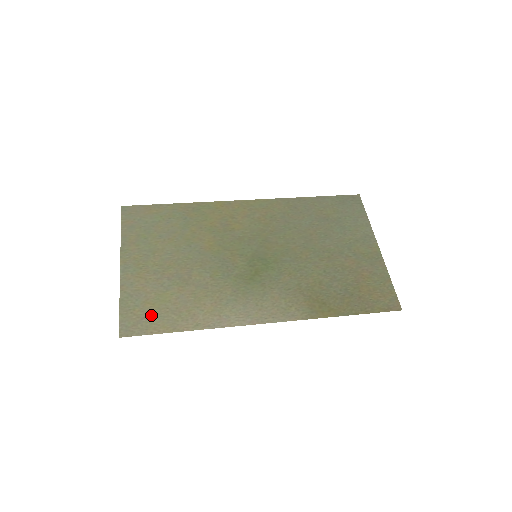
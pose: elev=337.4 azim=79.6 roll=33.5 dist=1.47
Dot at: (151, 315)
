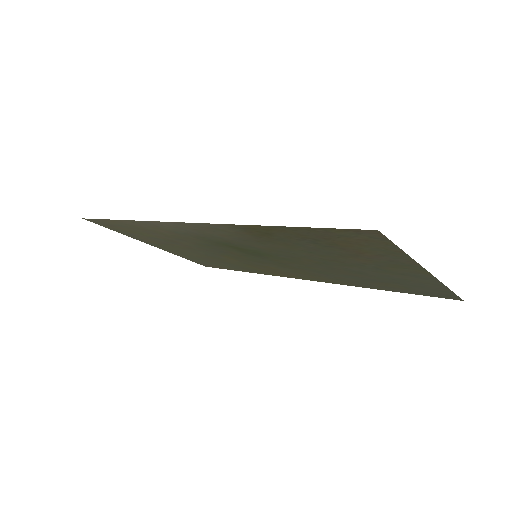
Dot at: (120, 227)
